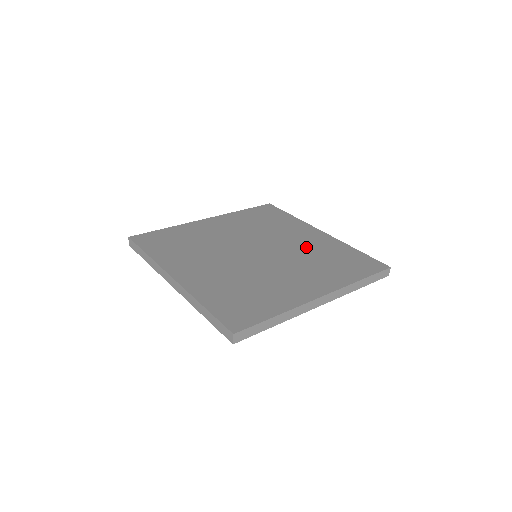
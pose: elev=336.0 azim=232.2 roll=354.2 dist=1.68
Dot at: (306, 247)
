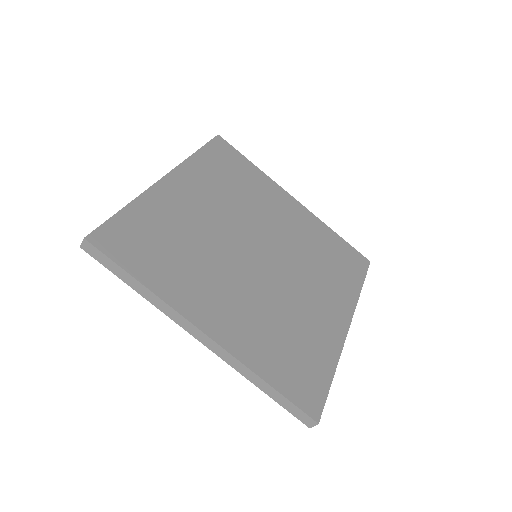
Dot at: (298, 235)
